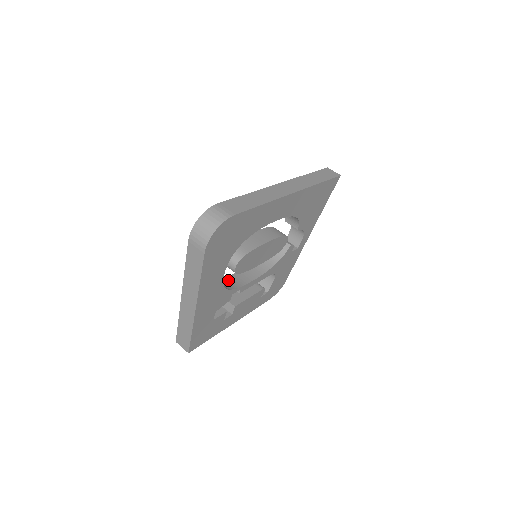
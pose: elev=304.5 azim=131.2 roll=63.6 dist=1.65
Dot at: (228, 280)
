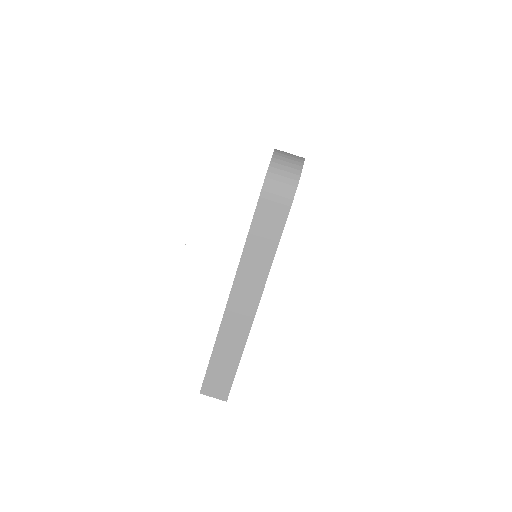
Dot at: occluded
